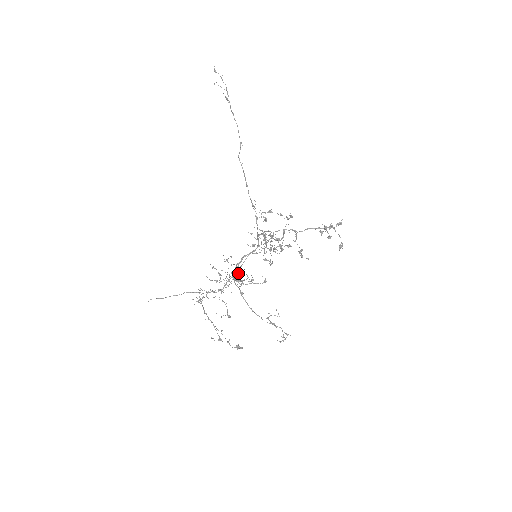
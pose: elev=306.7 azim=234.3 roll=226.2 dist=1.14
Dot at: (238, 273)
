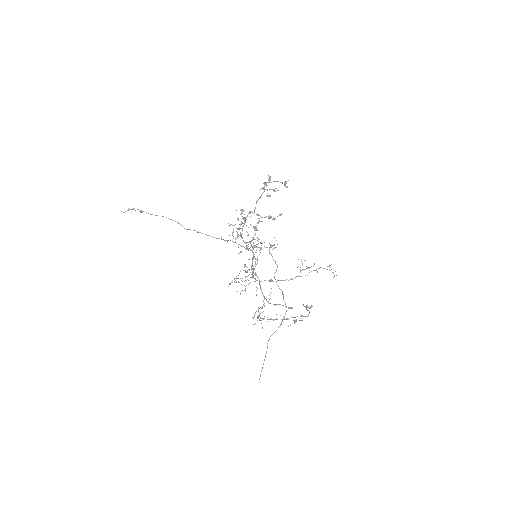
Dot at: (283, 294)
